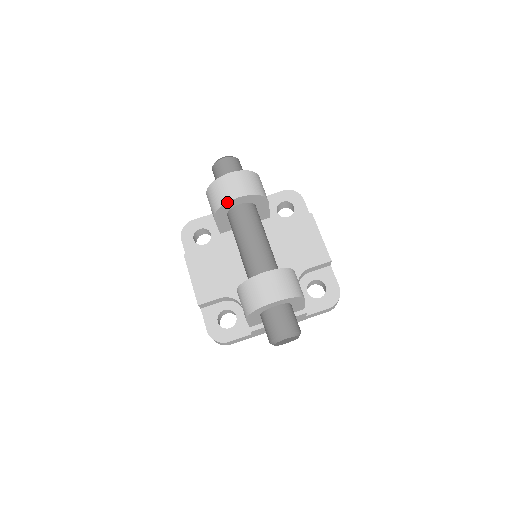
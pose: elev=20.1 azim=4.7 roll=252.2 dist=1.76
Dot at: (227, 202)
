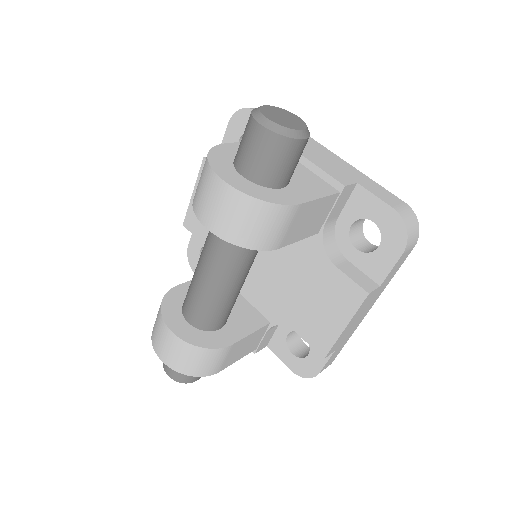
Dot at: (195, 213)
